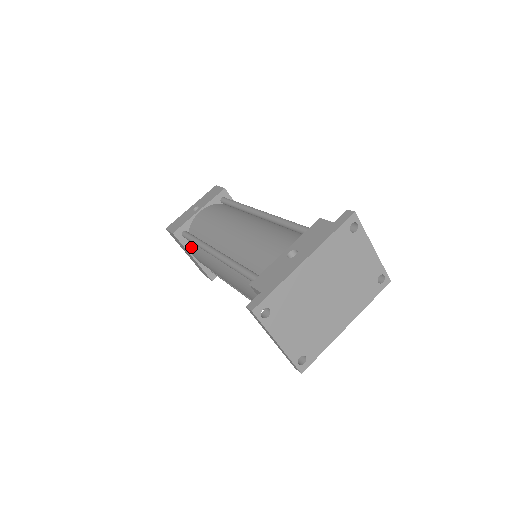
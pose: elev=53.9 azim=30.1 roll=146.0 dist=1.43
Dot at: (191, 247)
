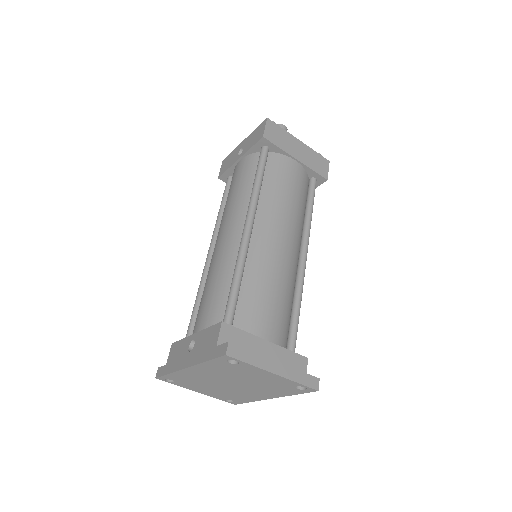
Dot at: occluded
